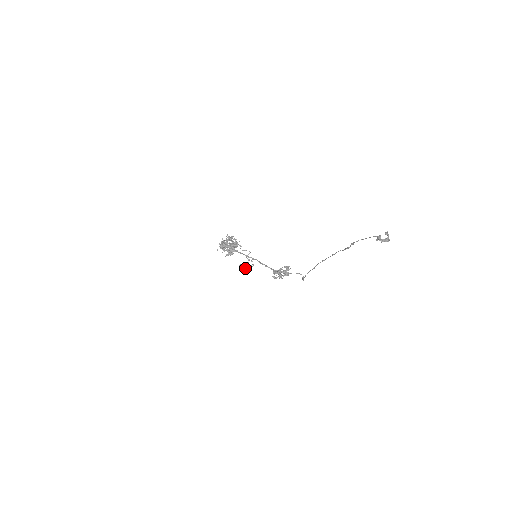
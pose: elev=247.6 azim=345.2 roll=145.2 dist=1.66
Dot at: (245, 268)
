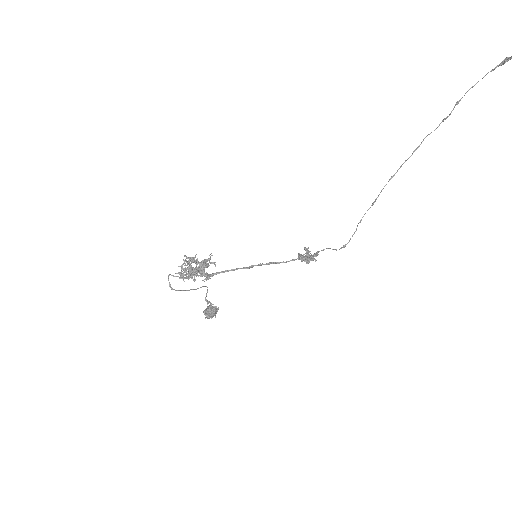
Dot at: (214, 311)
